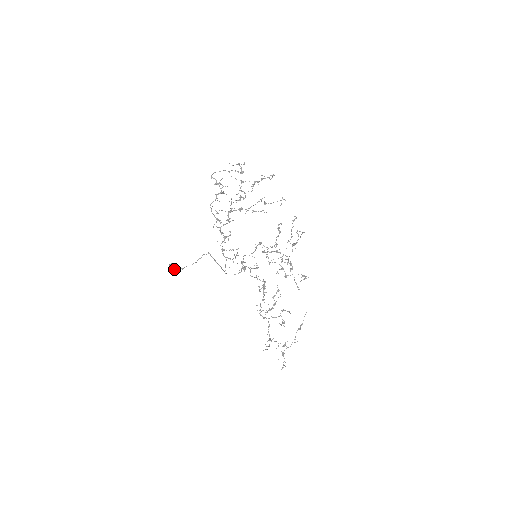
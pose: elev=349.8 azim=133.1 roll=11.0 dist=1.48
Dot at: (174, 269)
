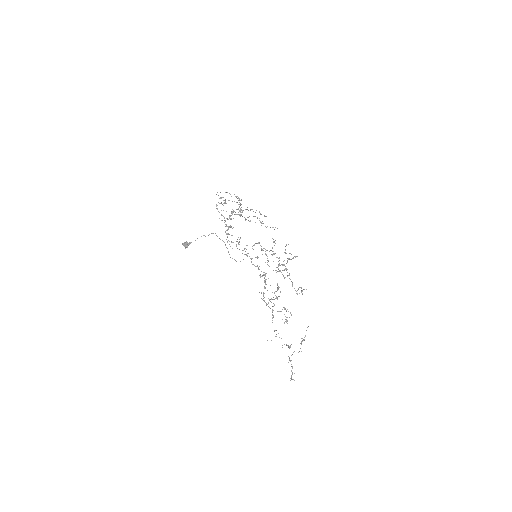
Dot at: (187, 244)
